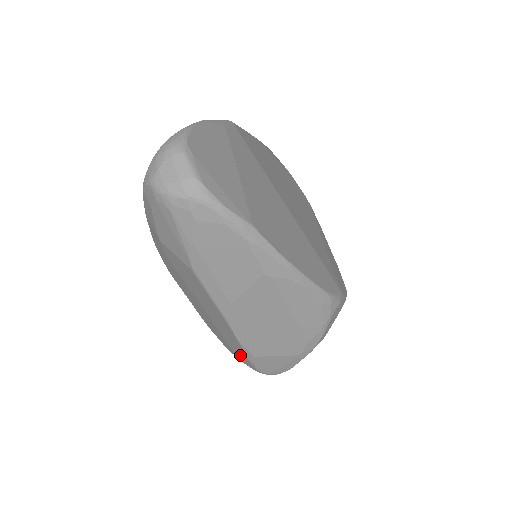
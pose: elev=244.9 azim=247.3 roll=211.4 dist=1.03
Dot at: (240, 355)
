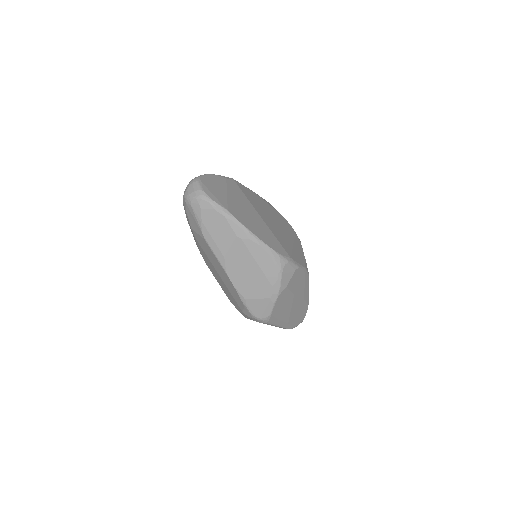
Dot at: (241, 305)
